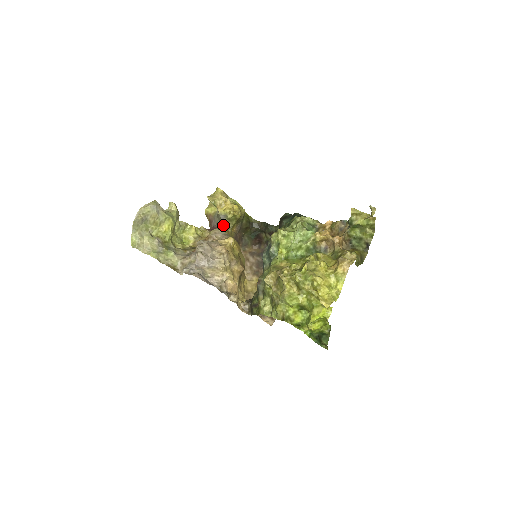
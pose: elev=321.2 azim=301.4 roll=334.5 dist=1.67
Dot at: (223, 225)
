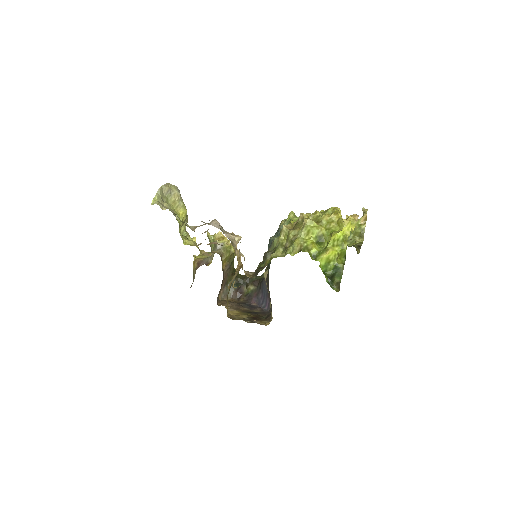
Dot at: (218, 252)
